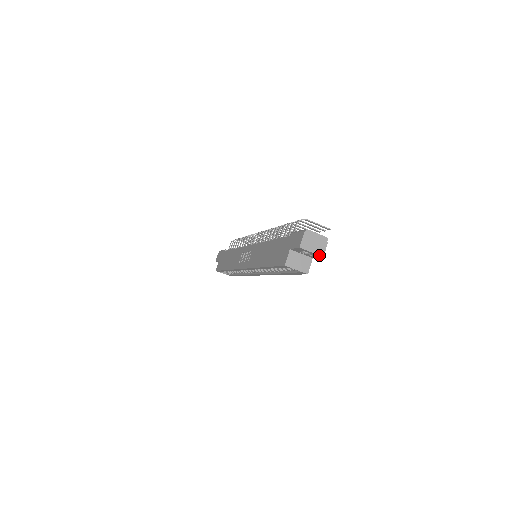
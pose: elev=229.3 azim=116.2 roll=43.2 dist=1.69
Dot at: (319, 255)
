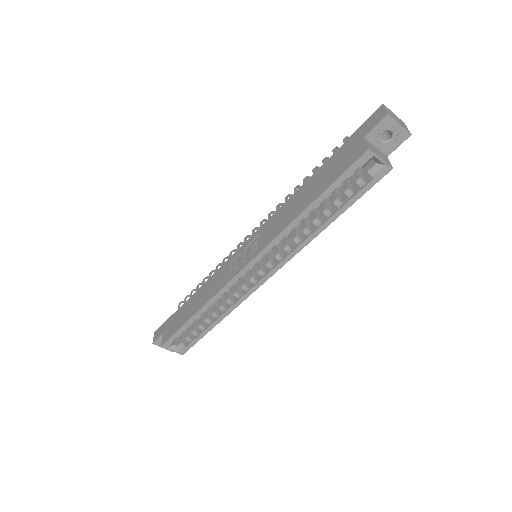
Dot at: (407, 131)
